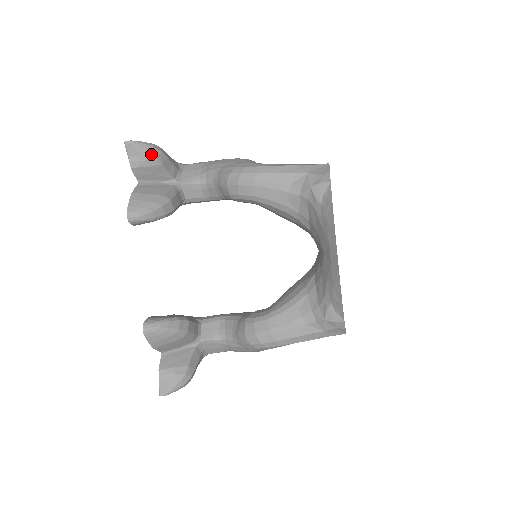
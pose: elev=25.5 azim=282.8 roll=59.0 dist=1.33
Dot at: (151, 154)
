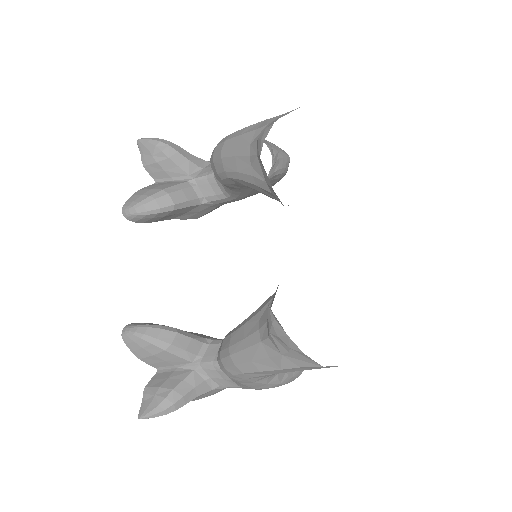
Dot at: (157, 149)
